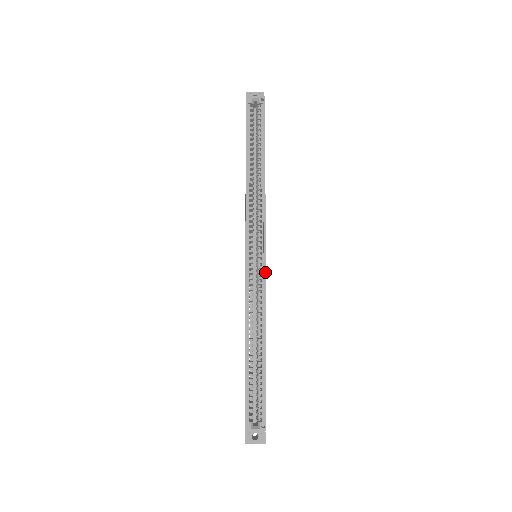
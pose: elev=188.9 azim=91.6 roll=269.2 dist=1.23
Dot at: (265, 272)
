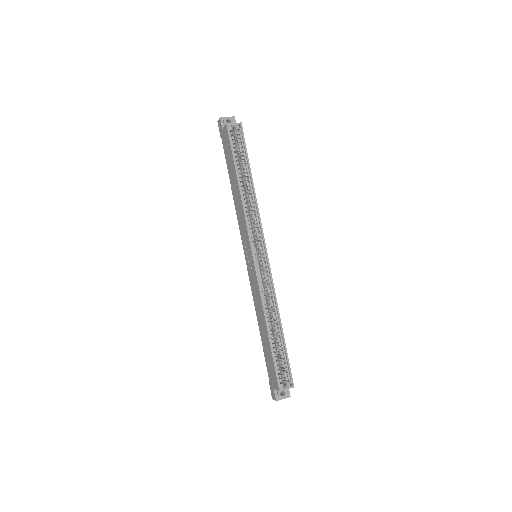
Dot at: (270, 268)
